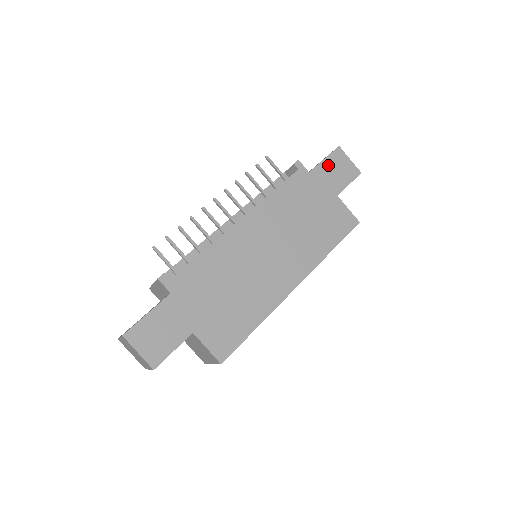
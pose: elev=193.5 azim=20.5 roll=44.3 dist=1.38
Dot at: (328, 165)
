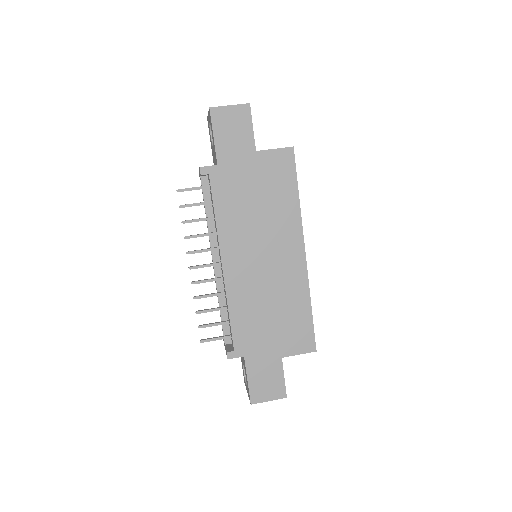
Dot at: (222, 137)
